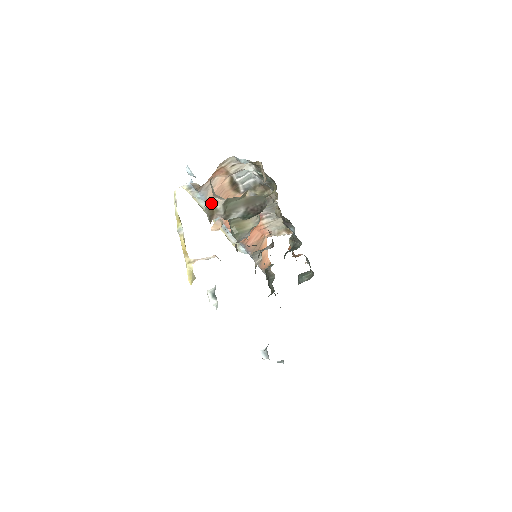
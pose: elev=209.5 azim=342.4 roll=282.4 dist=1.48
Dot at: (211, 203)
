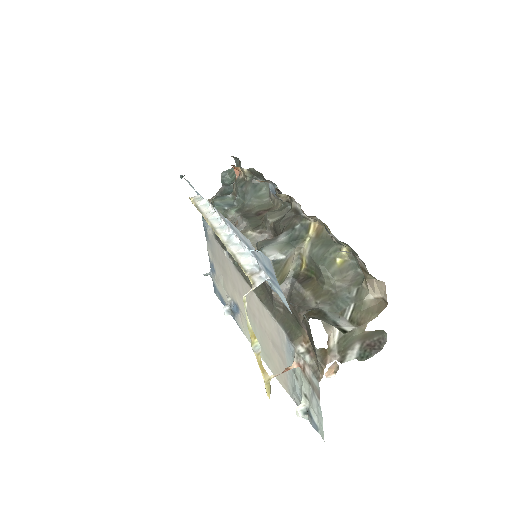
Dot at: occluded
